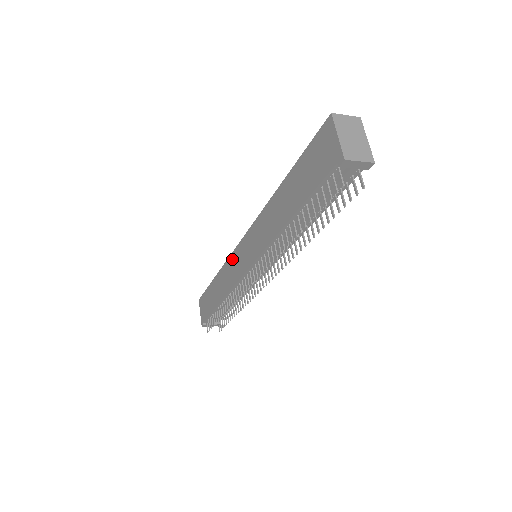
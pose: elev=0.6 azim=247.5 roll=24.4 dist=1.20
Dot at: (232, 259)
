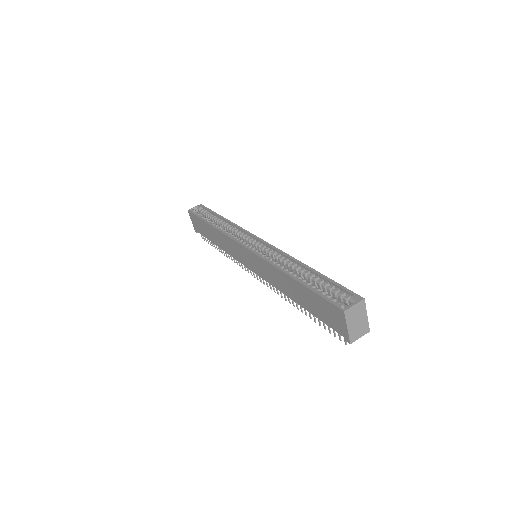
Dot at: (232, 243)
